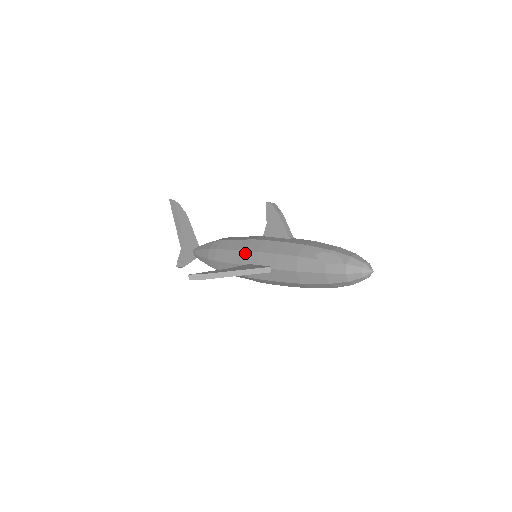
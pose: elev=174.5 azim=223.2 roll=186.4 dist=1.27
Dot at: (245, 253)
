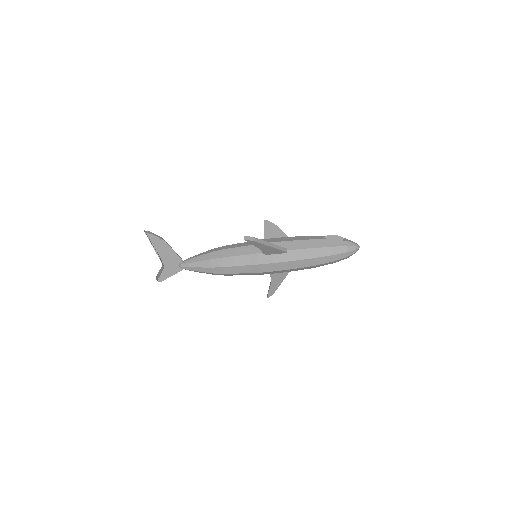
Dot at: occluded
